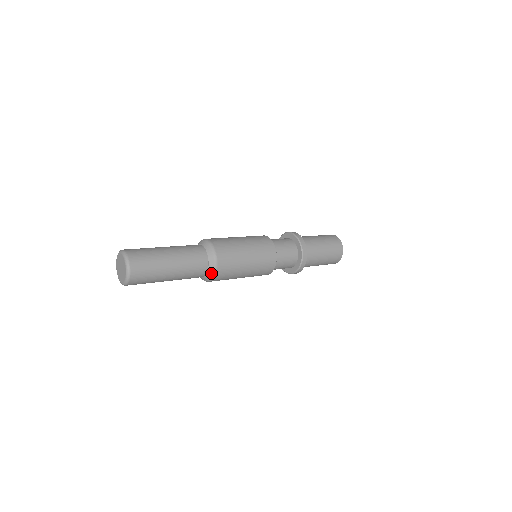
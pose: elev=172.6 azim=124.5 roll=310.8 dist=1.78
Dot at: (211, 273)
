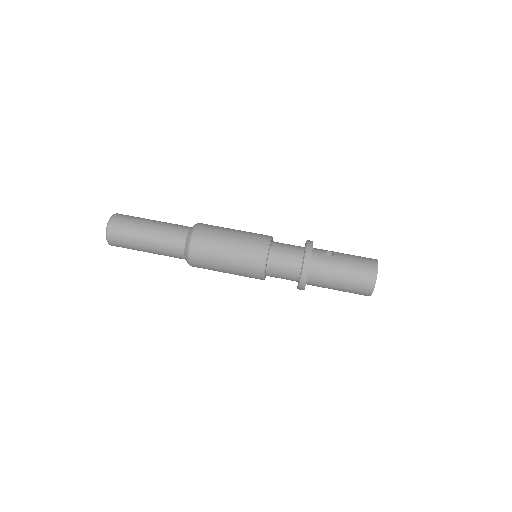
Dot at: occluded
